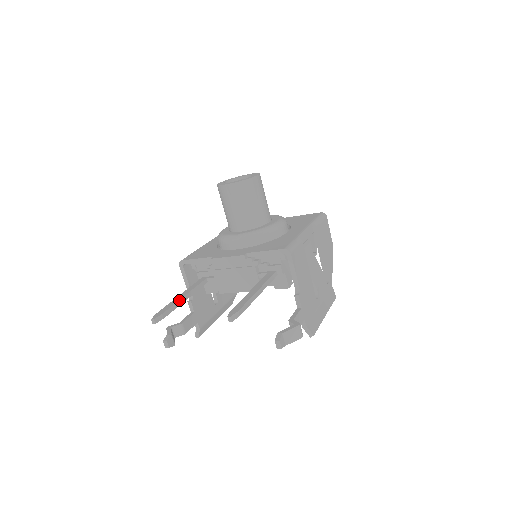
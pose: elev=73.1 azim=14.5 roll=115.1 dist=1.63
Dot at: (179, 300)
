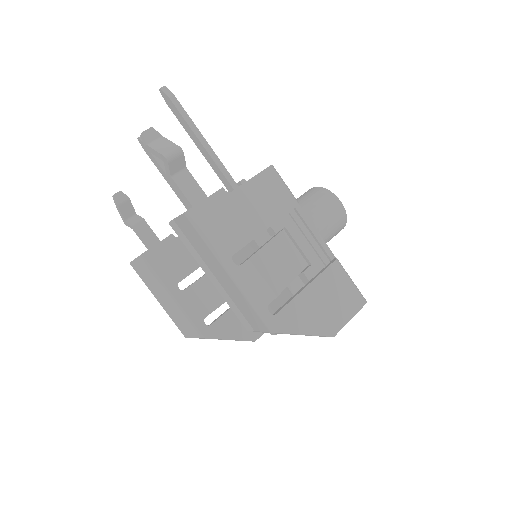
Dot at: occluded
